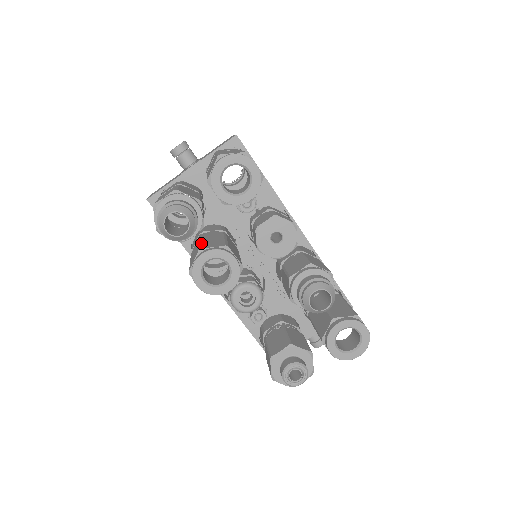
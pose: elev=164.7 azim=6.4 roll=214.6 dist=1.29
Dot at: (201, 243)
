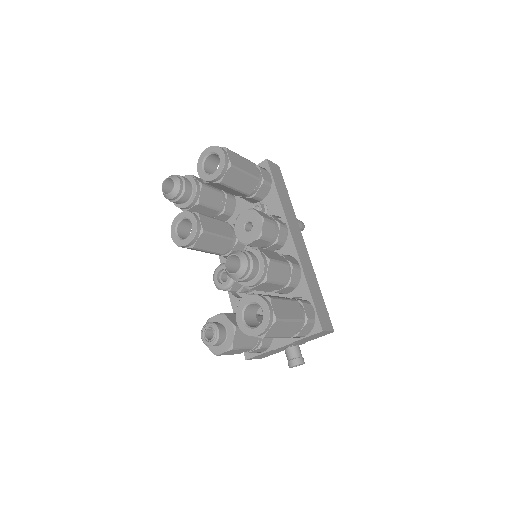
Dot at: occluded
